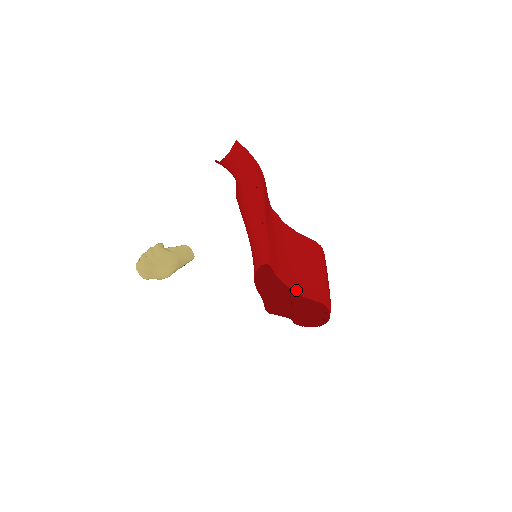
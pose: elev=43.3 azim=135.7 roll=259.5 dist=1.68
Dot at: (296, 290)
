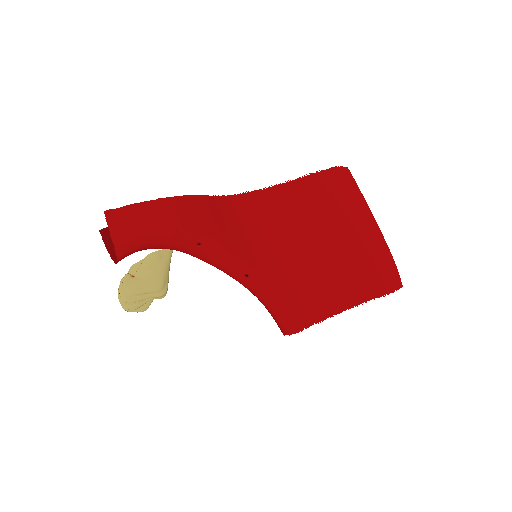
Dot at: (345, 305)
